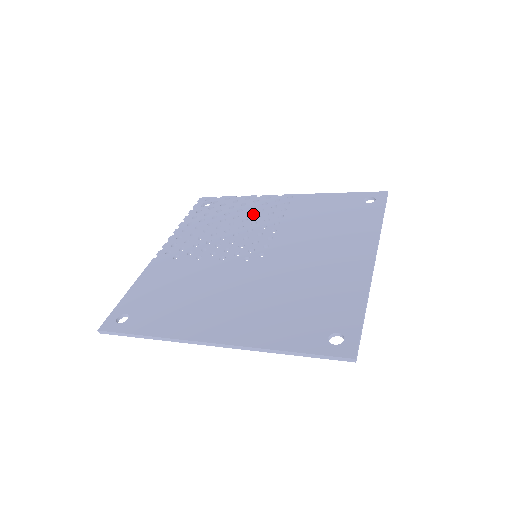
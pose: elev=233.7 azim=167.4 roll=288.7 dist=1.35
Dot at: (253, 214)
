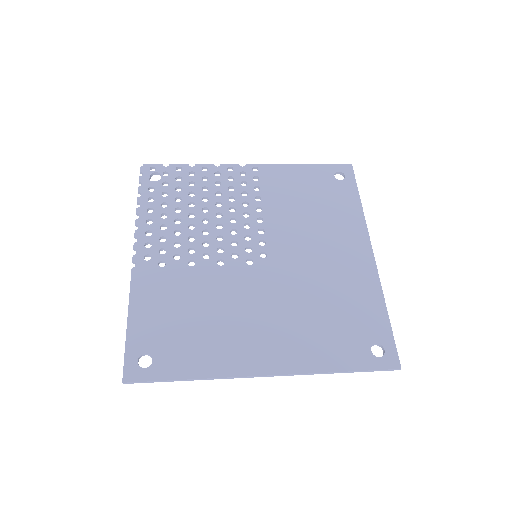
Dot at: (224, 195)
